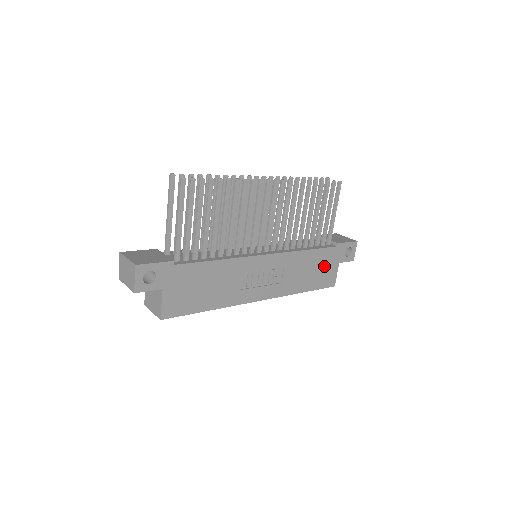
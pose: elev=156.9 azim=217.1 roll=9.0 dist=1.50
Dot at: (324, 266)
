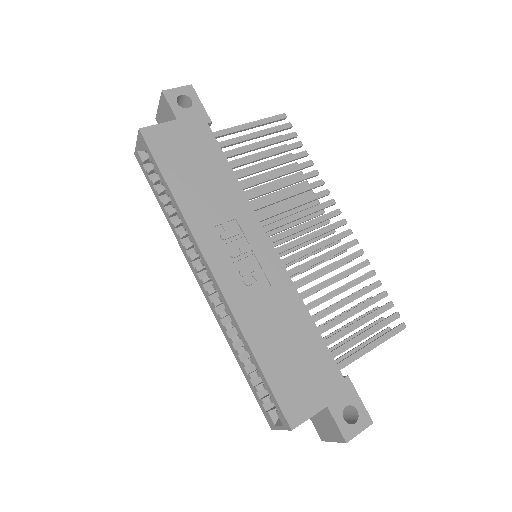
Dot at: (307, 372)
